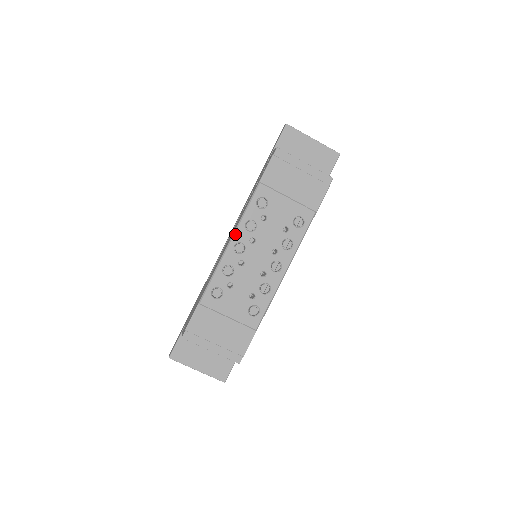
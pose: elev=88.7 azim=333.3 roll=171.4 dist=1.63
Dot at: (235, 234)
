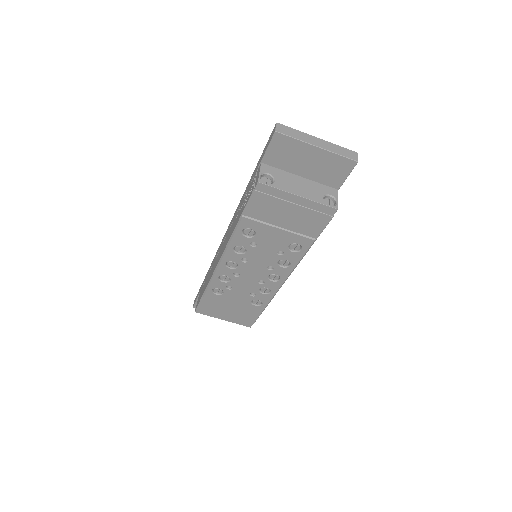
Dot at: (224, 255)
